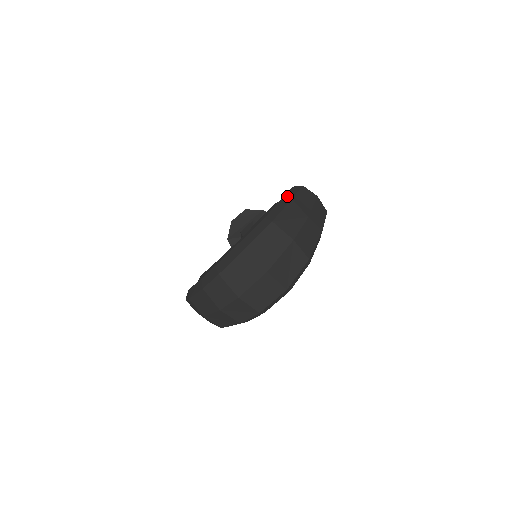
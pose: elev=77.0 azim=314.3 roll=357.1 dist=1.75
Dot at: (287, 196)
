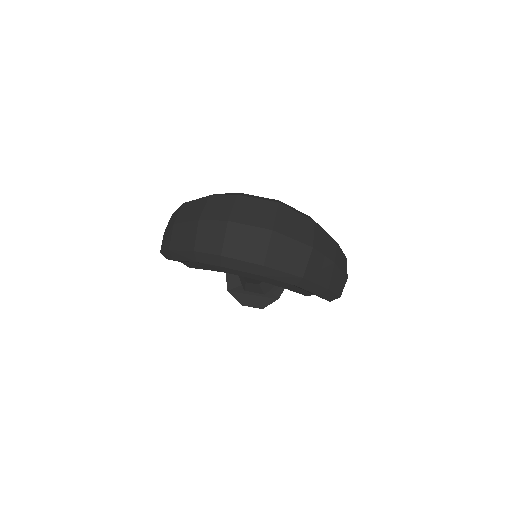
Dot at: occluded
